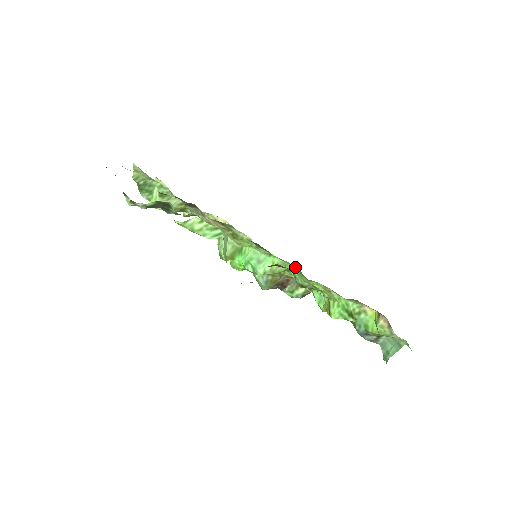
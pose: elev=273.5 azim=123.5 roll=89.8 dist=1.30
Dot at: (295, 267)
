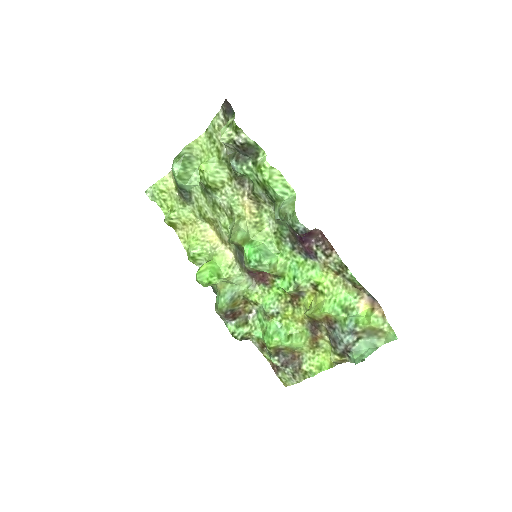
Dot at: (307, 261)
